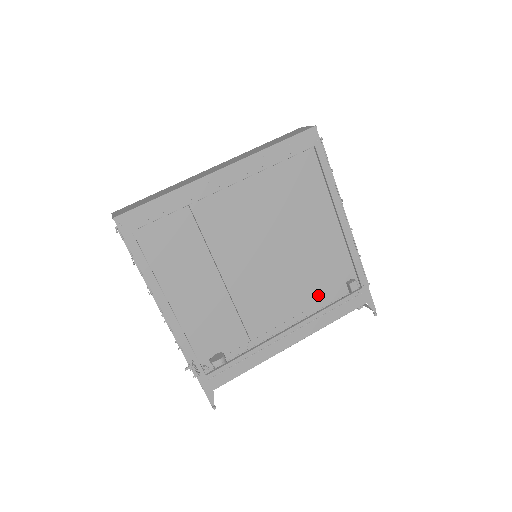
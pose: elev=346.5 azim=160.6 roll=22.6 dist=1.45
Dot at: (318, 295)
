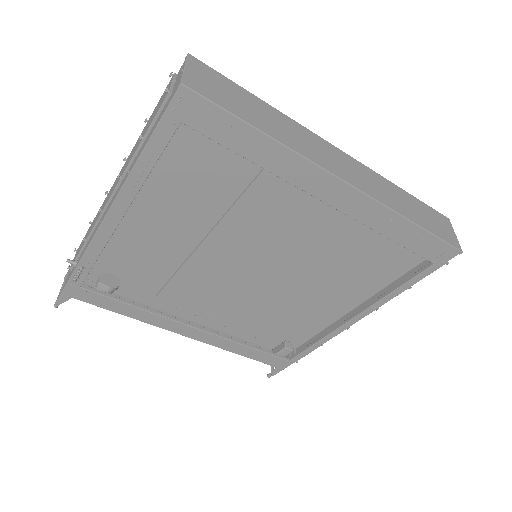
Dot at: (254, 325)
